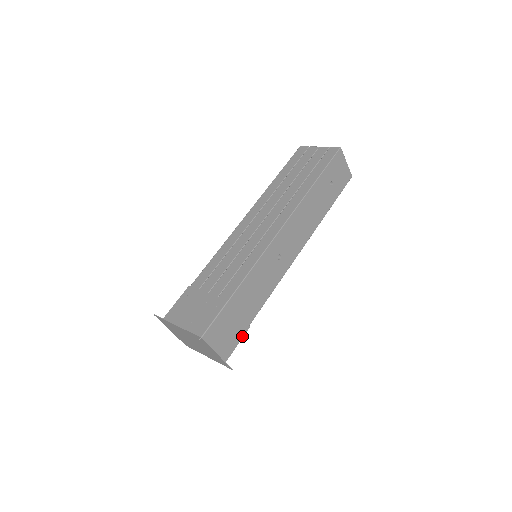
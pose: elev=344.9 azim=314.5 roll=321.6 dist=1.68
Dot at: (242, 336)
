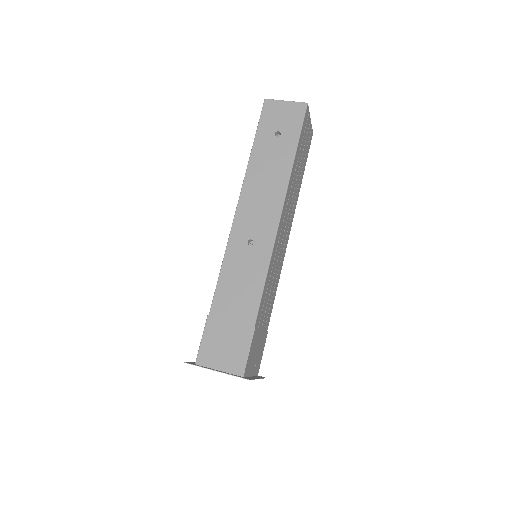
Dot at: (250, 340)
